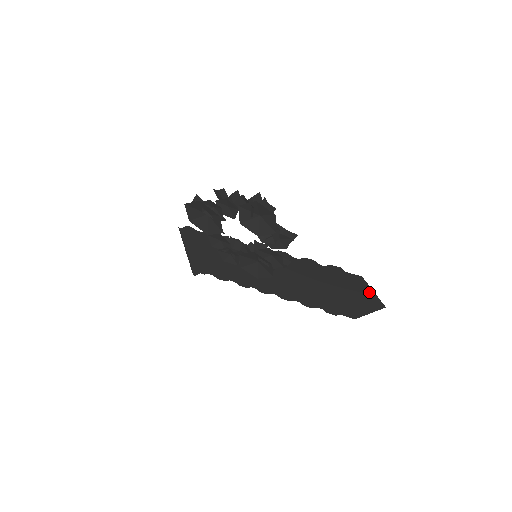
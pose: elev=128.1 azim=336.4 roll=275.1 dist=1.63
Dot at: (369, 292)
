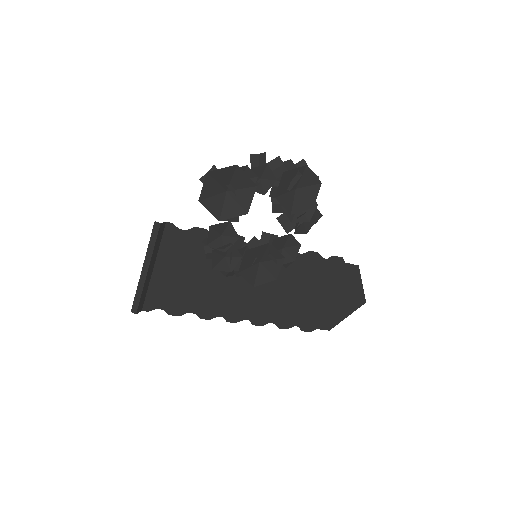
Dot at: (357, 286)
